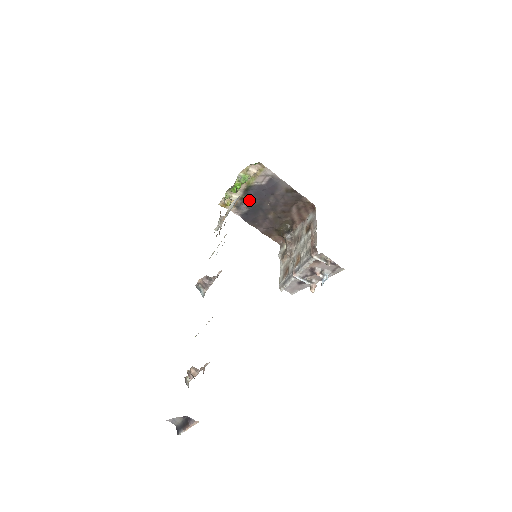
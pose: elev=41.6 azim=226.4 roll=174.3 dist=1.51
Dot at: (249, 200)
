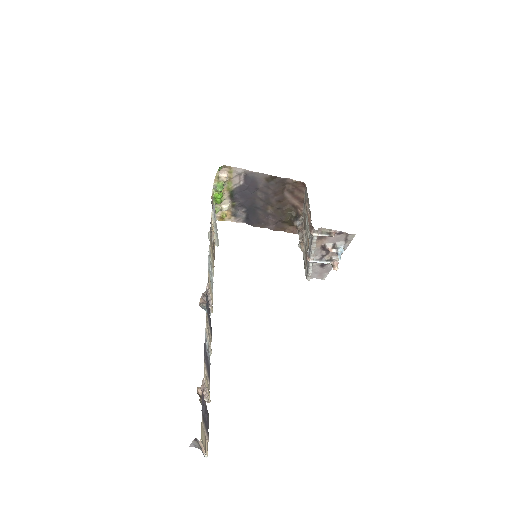
Dot at: (240, 204)
